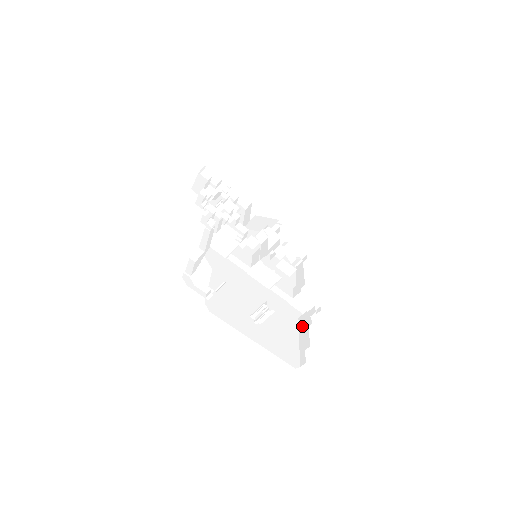
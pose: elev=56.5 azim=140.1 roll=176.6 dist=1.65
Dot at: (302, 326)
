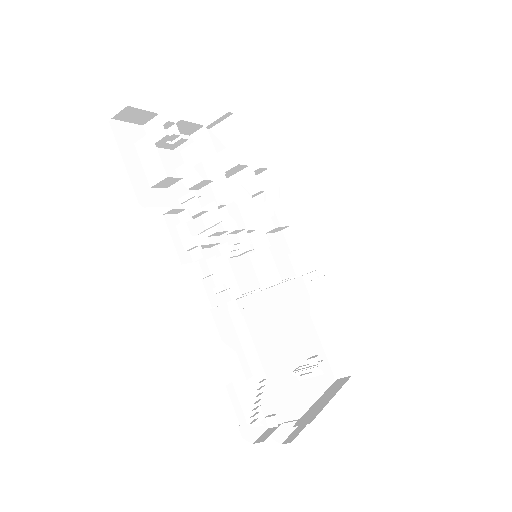
Dot at: (325, 326)
